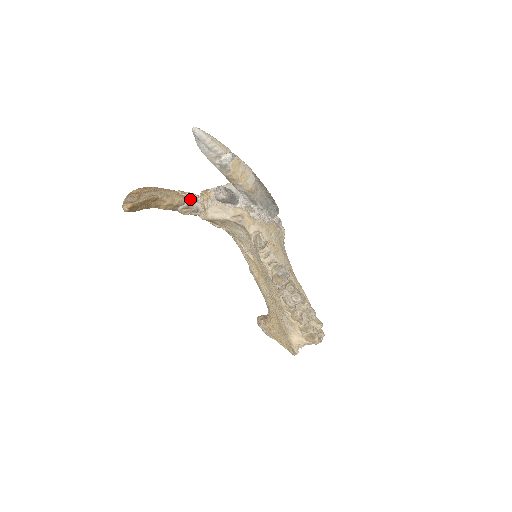
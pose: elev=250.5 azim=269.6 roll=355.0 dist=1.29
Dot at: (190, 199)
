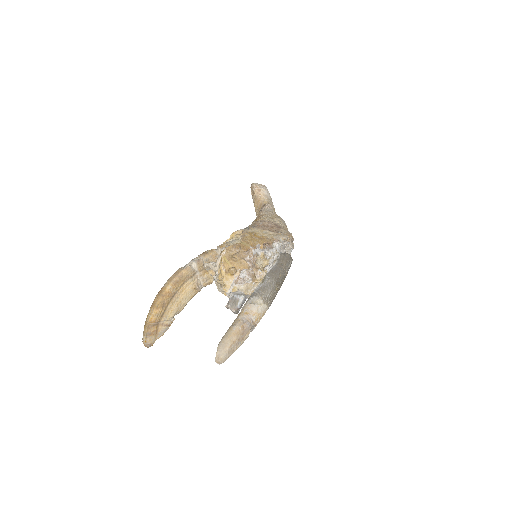
Dot at: (205, 286)
